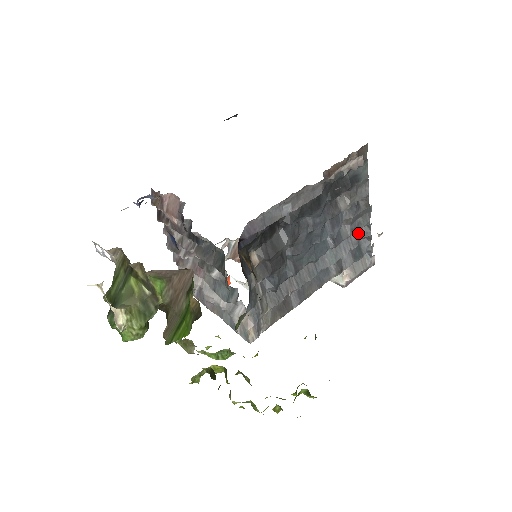
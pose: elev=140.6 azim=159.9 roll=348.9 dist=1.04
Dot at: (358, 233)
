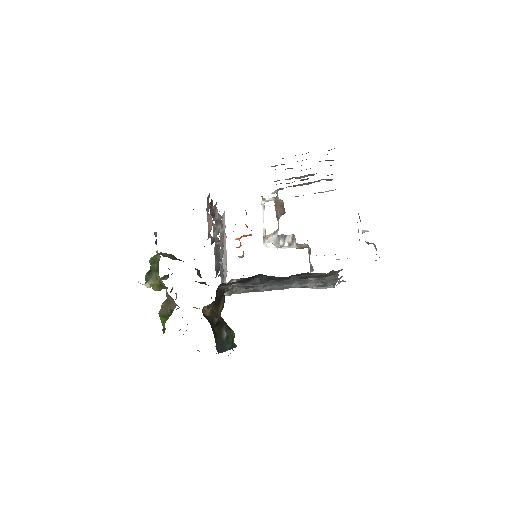
Dot at: occluded
